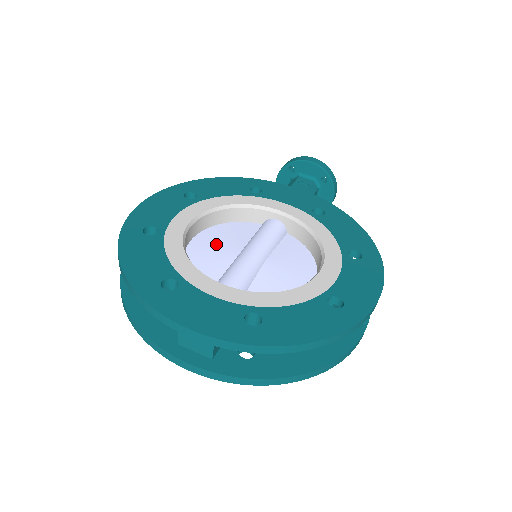
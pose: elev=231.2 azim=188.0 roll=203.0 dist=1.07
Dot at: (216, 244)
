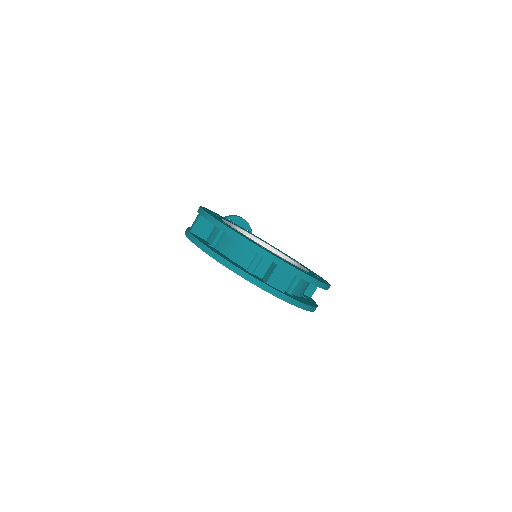
Dot at: occluded
